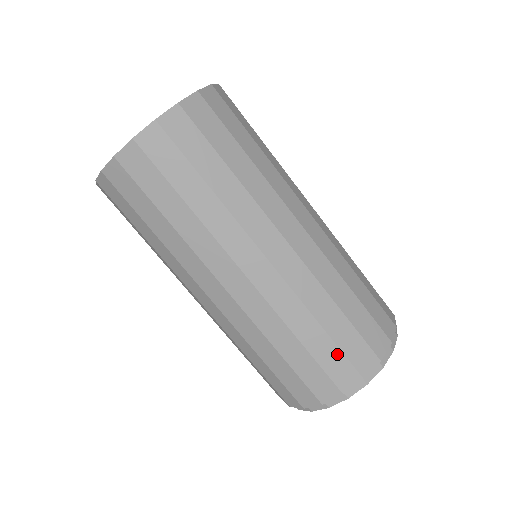
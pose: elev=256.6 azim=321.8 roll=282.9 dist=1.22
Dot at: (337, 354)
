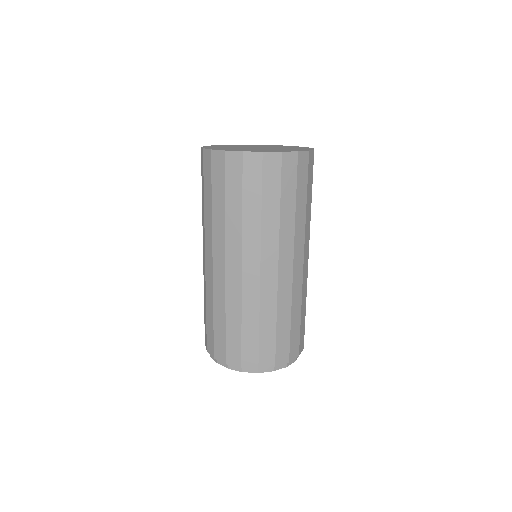
Dot at: (298, 335)
